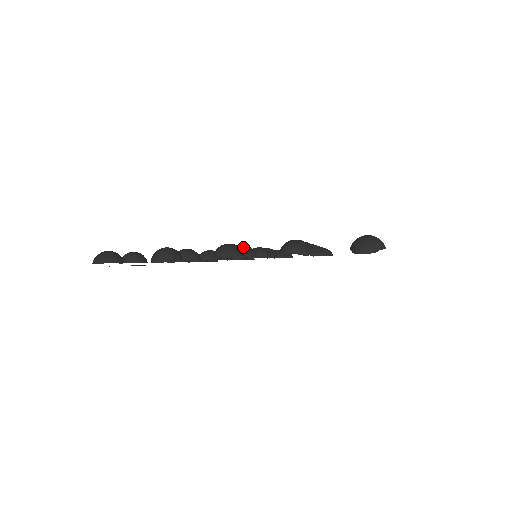
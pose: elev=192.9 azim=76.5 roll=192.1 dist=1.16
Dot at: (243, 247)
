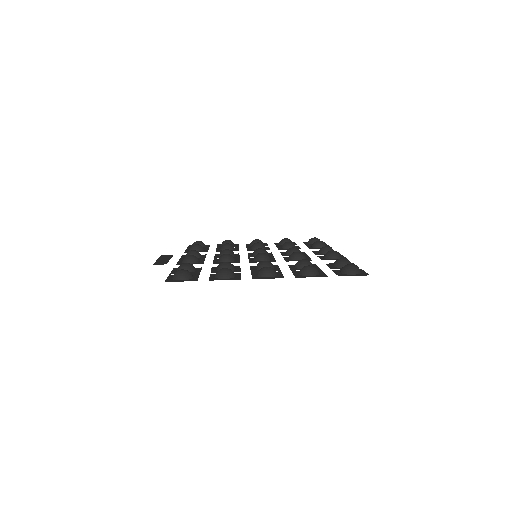
Dot at: (267, 263)
